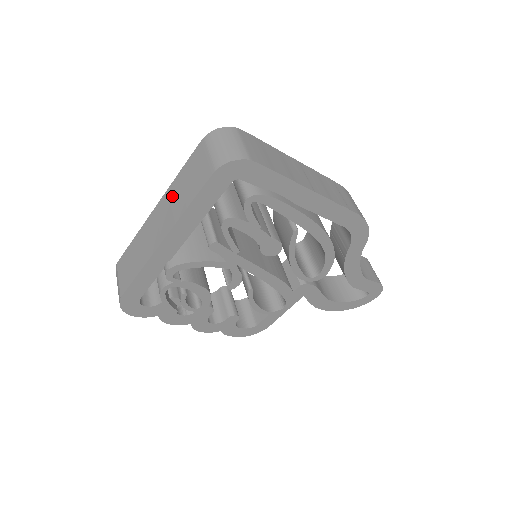
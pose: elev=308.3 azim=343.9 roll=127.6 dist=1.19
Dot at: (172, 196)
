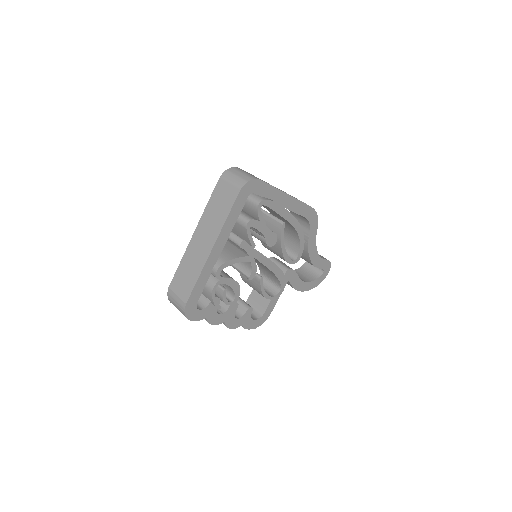
Dot at: (208, 220)
